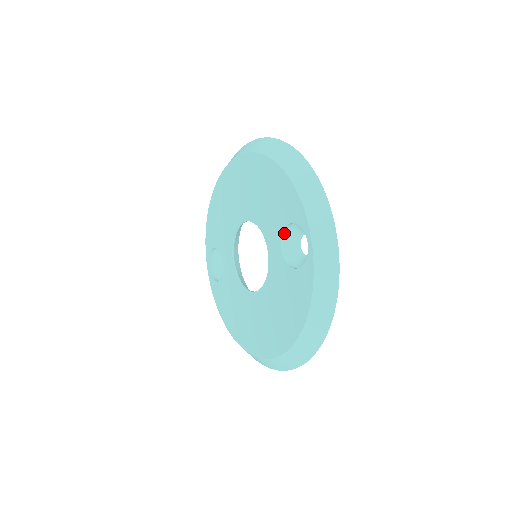
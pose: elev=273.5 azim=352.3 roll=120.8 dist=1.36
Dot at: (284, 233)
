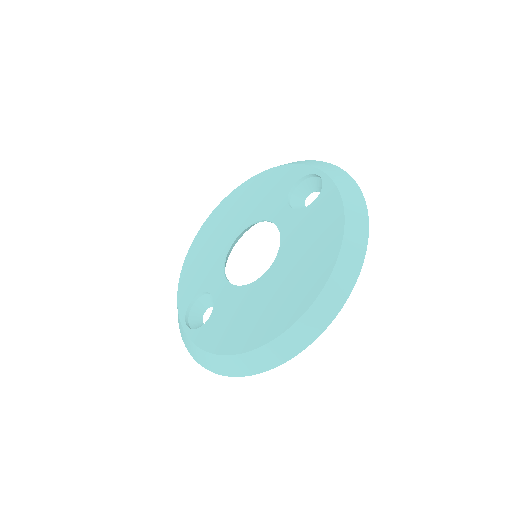
Dot at: (289, 199)
